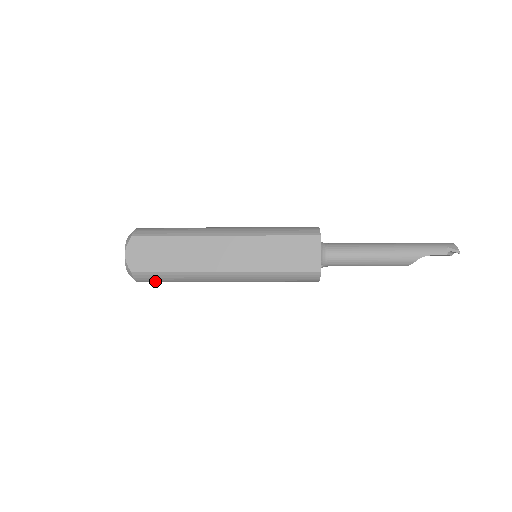
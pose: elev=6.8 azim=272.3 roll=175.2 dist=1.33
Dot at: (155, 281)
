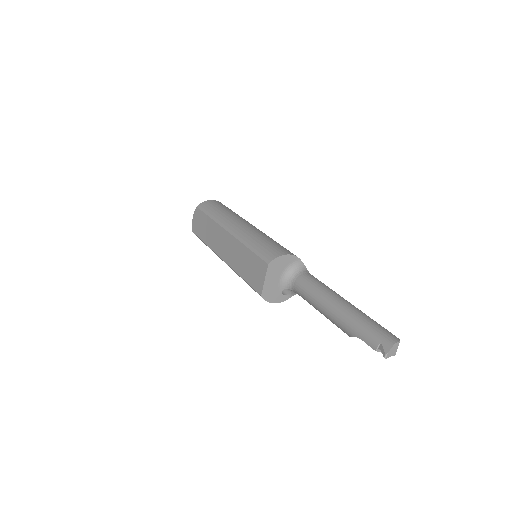
Dot at: occluded
